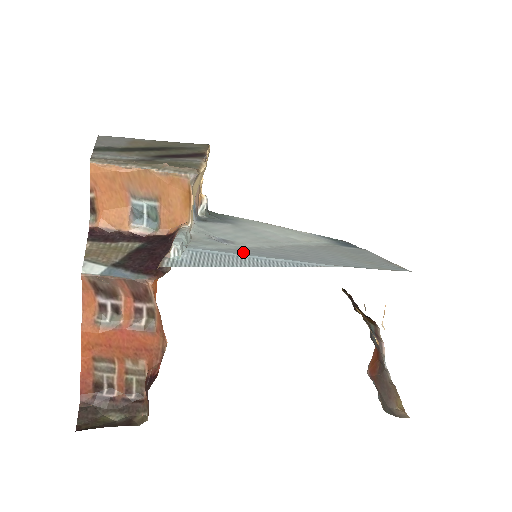
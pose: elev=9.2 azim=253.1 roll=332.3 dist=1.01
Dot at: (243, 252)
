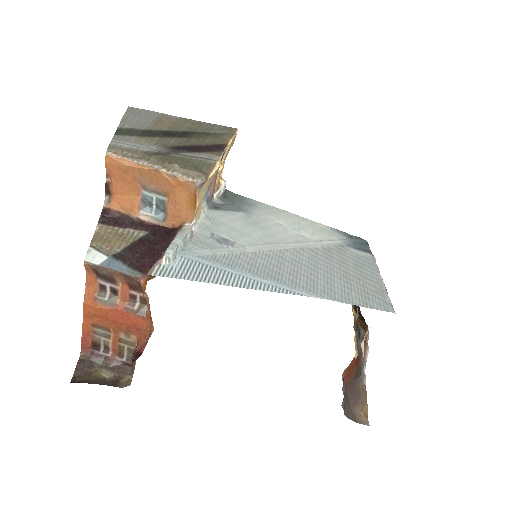
Dot at: (234, 264)
